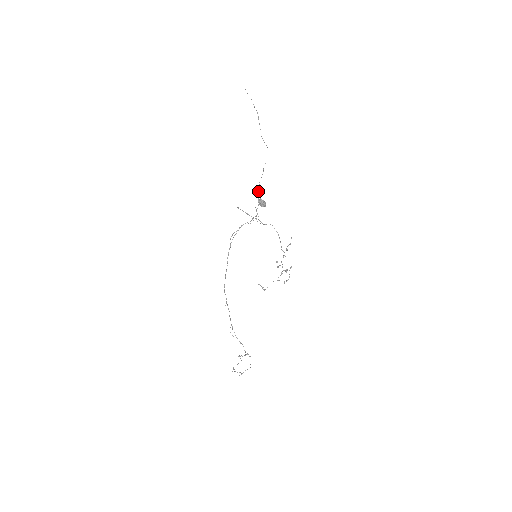
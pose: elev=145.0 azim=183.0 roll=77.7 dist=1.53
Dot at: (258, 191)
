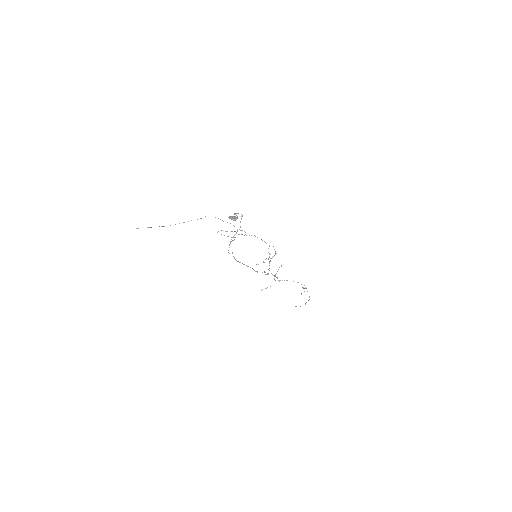
Dot at: (220, 219)
